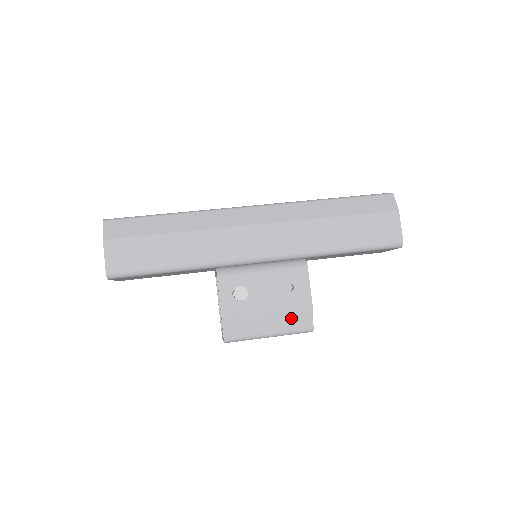
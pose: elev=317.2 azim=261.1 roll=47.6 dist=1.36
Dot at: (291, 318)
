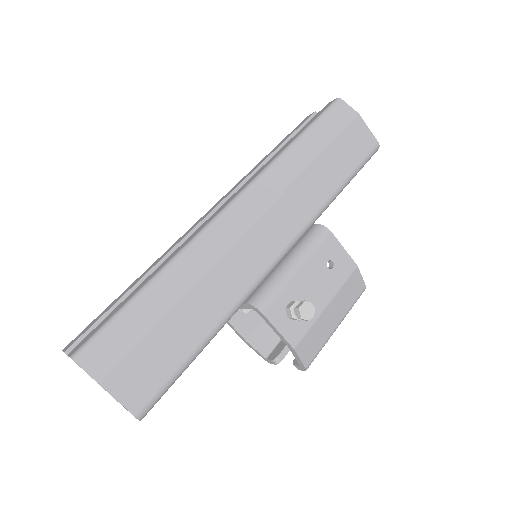
Dot at: (347, 294)
